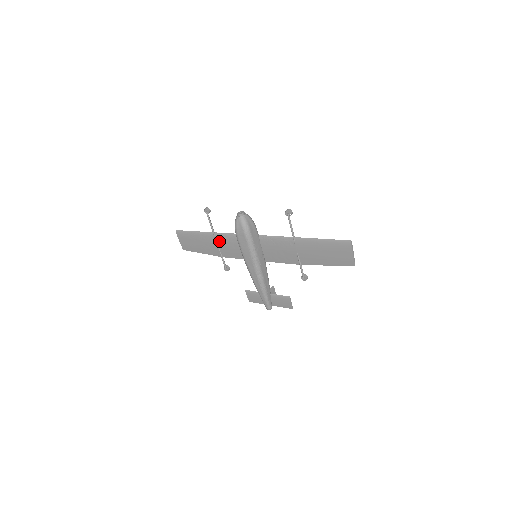
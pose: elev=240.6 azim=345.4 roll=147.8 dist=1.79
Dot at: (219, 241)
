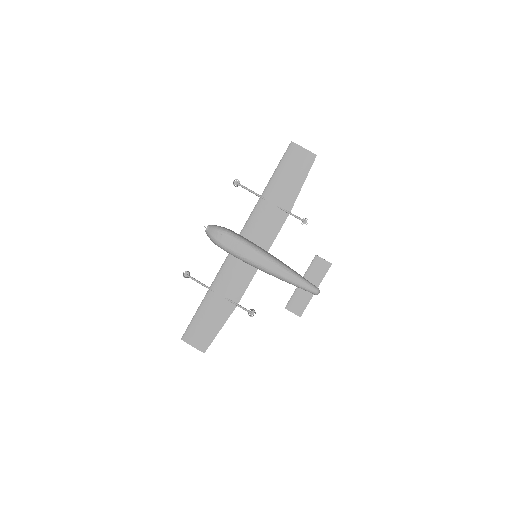
Dot at: (220, 289)
